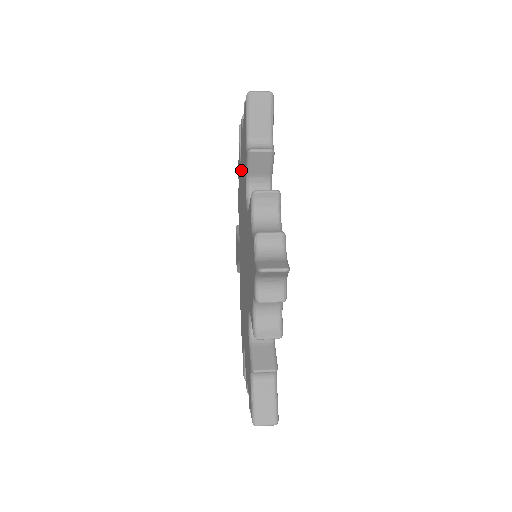
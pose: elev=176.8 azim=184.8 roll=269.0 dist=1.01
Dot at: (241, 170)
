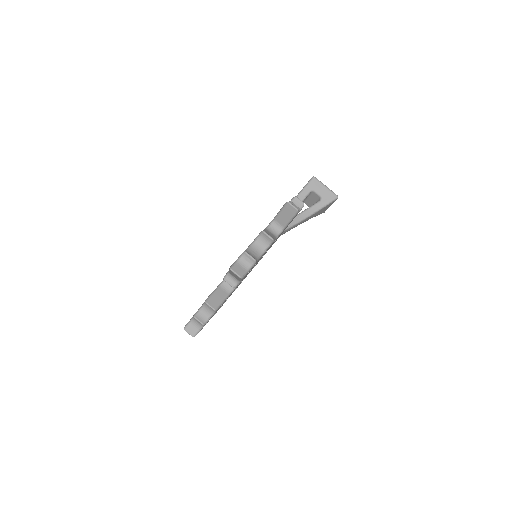
Dot at: occluded
